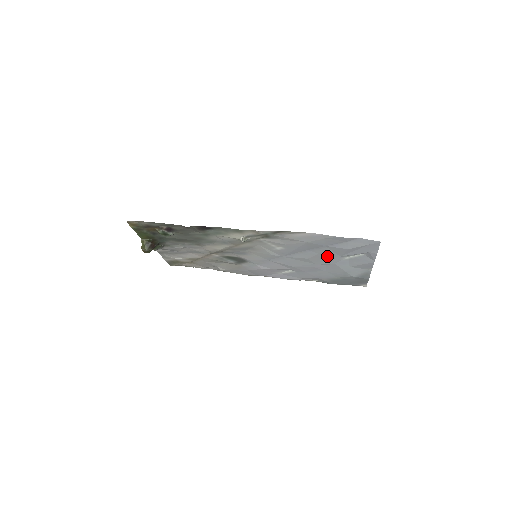
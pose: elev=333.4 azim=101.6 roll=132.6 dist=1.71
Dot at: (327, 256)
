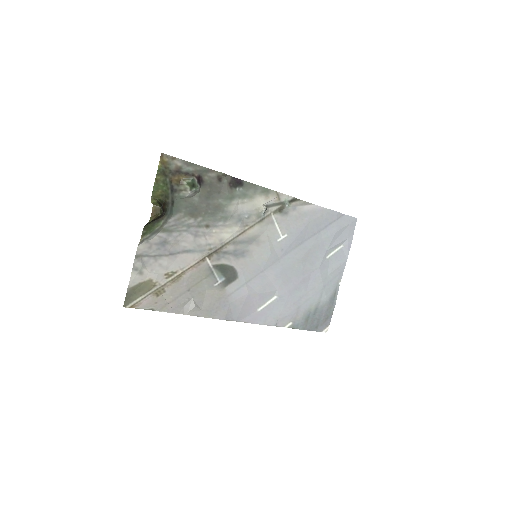
Dot at: (316, 252)
